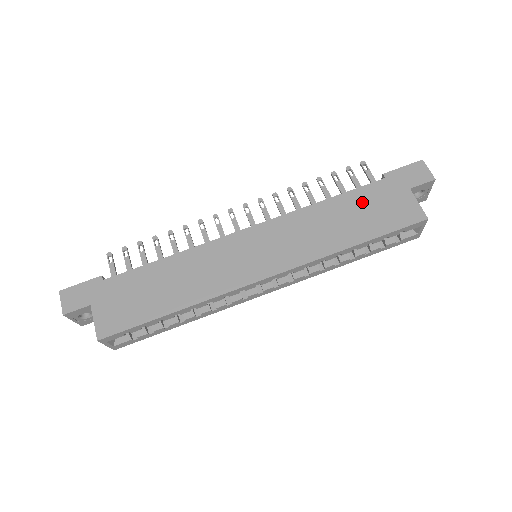
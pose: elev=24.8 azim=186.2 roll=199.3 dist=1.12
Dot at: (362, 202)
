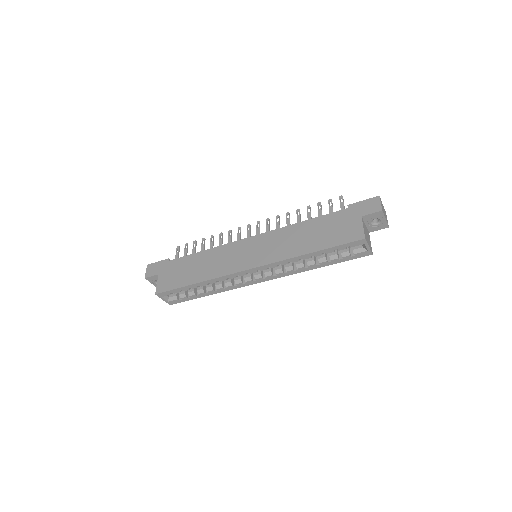
Dot at: (326, 224)
